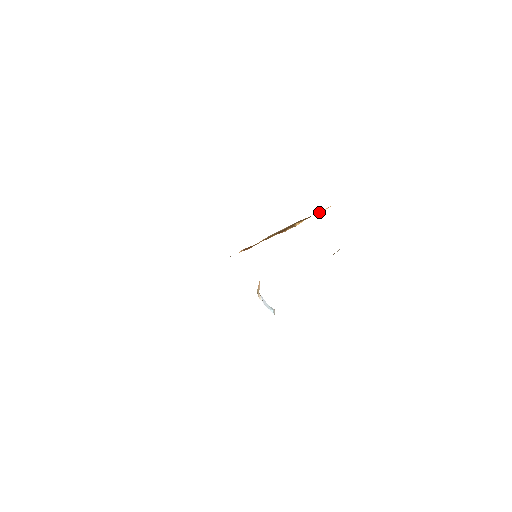
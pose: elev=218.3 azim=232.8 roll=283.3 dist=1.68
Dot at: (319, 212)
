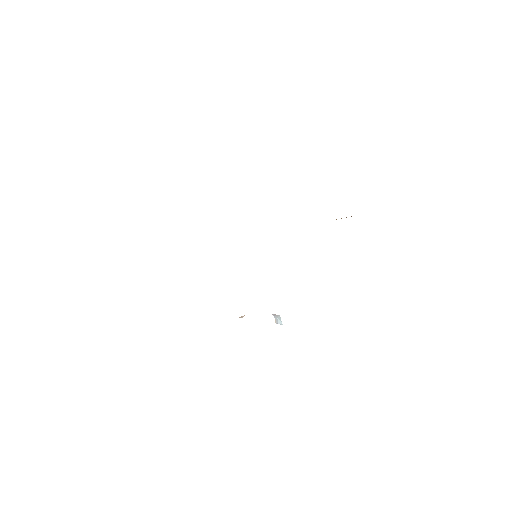
Dot at: occluded
